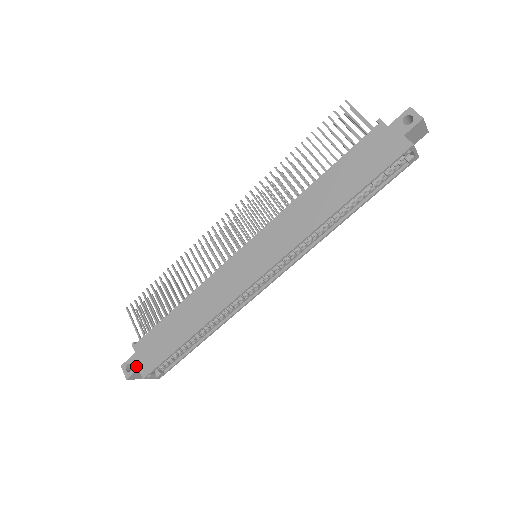
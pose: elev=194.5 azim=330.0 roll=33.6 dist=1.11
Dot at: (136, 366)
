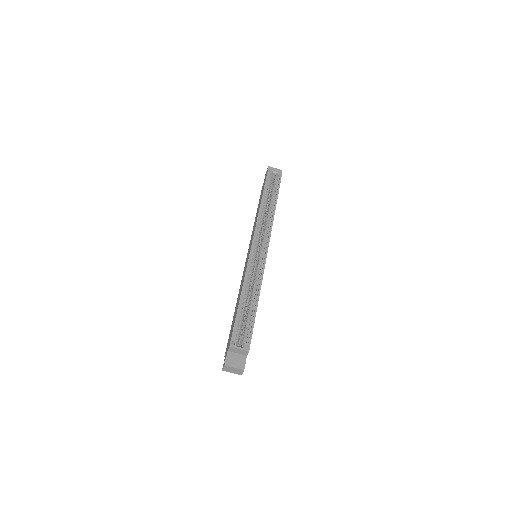
Dot at: (226, 353)
